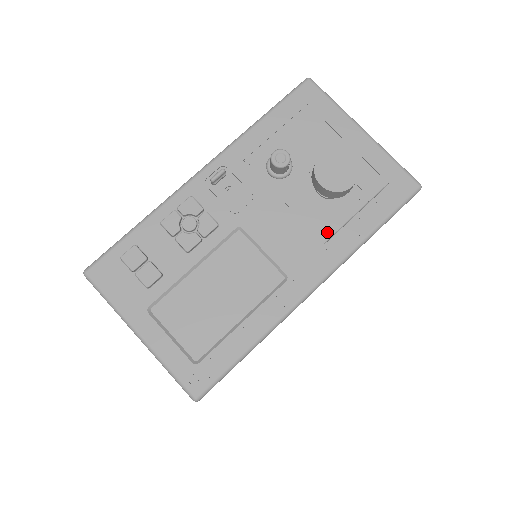
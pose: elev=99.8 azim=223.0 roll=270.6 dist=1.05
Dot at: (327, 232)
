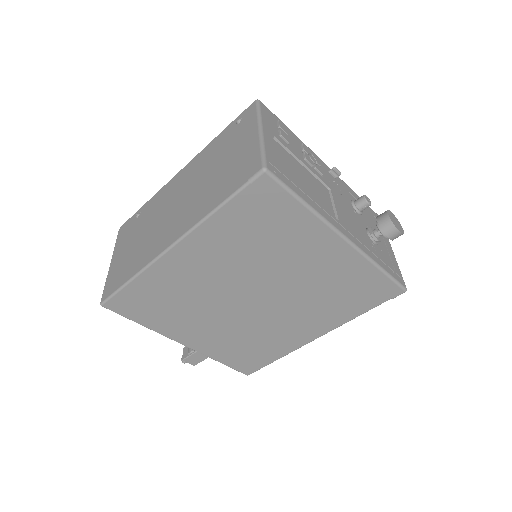
Dot at: (363, 240)
